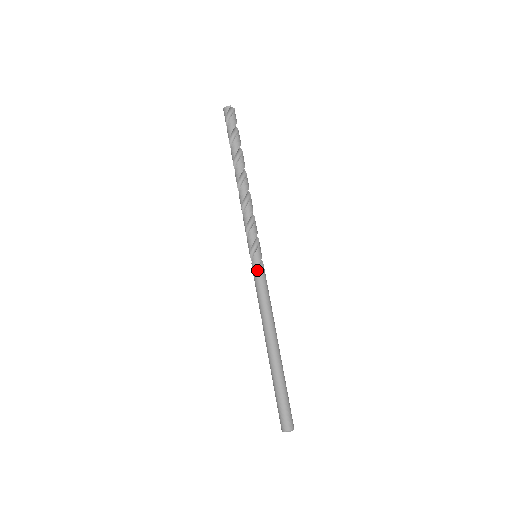
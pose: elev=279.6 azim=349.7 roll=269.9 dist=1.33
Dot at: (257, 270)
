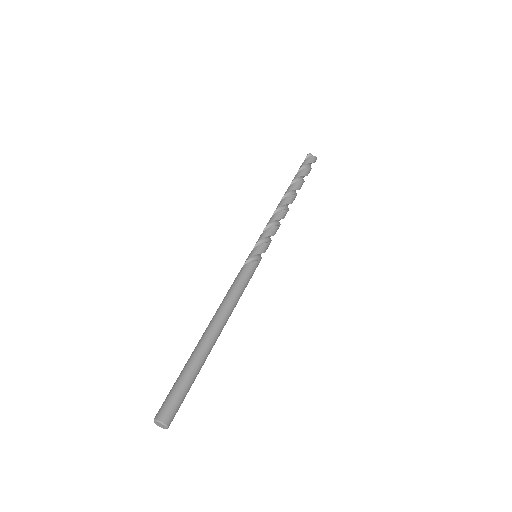
Dot at: (246, 265)
